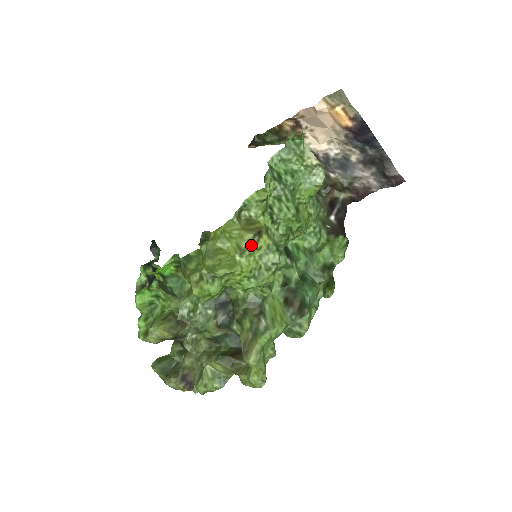
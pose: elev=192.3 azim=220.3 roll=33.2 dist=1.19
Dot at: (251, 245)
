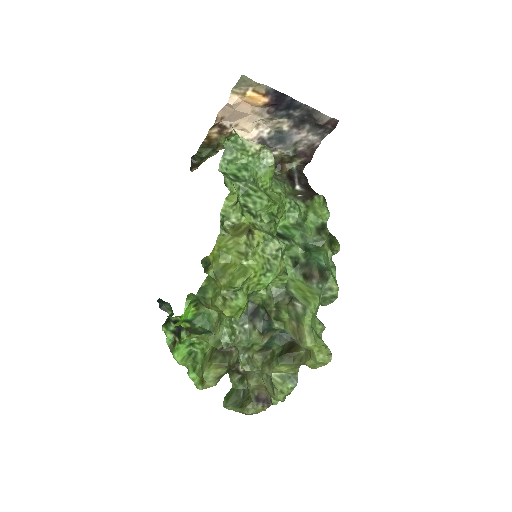
Dot at: (250, 245)
